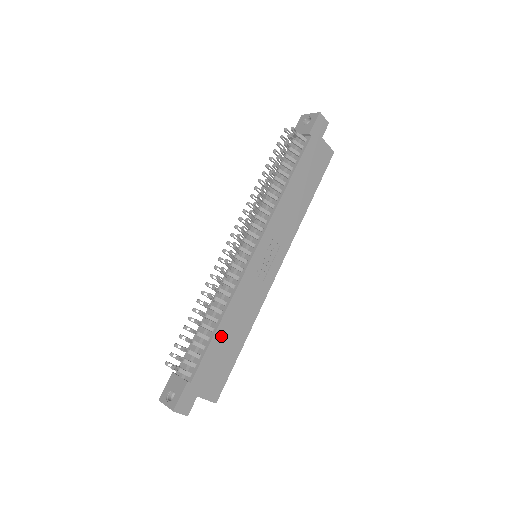
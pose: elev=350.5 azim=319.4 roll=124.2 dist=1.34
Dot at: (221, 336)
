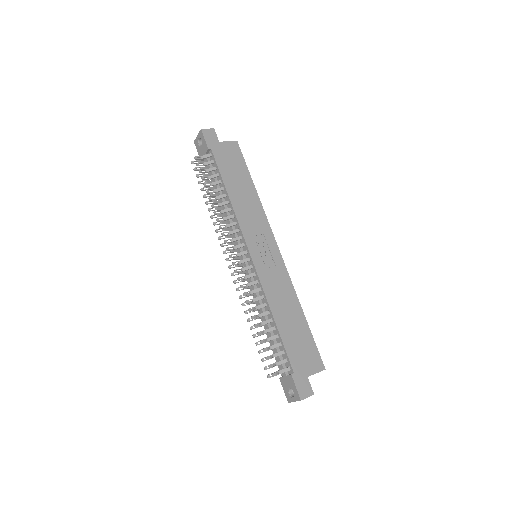
Dot at: (284, 326)
